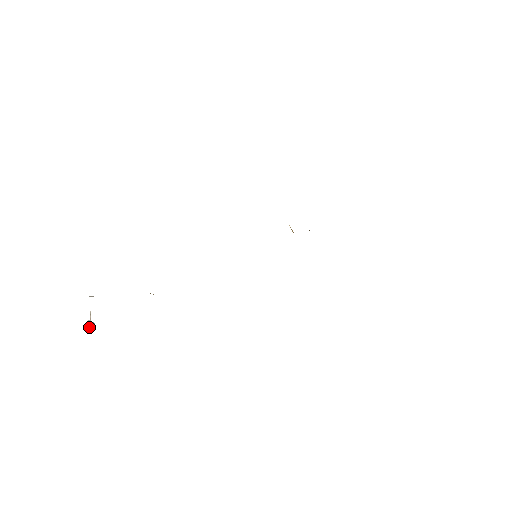
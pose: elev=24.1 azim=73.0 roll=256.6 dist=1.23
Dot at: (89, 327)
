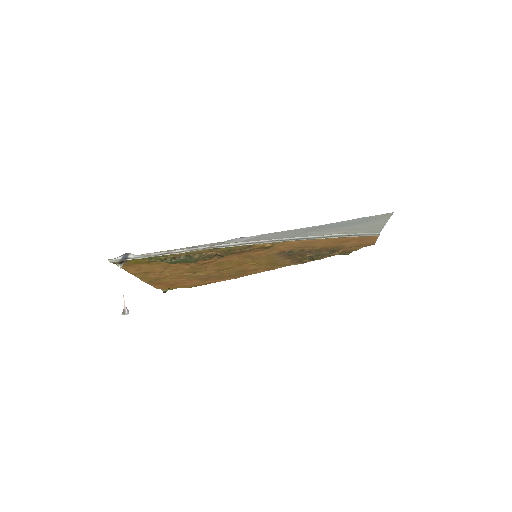
Dot at: (123, 310)
